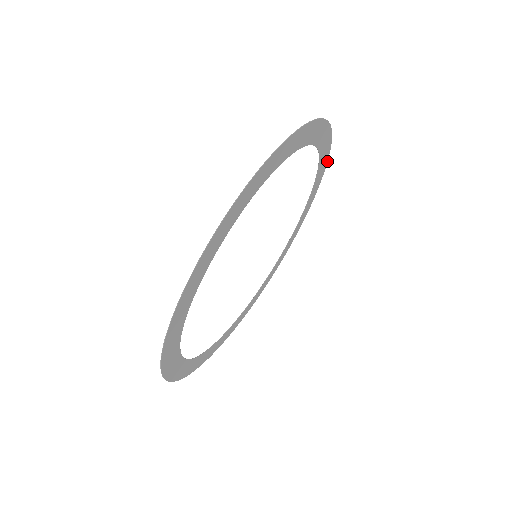
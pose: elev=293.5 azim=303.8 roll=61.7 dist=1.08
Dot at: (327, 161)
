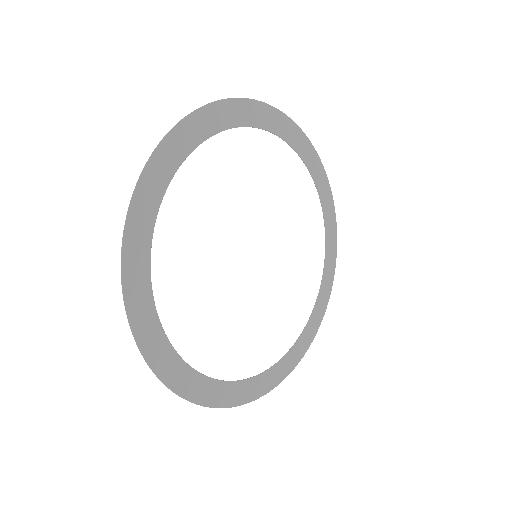
Dot at: (314, 337)
